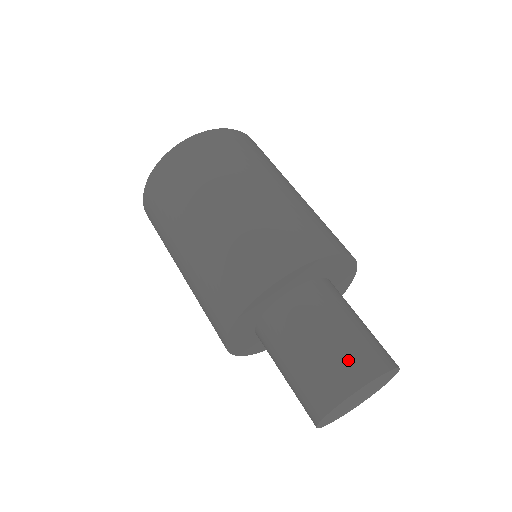
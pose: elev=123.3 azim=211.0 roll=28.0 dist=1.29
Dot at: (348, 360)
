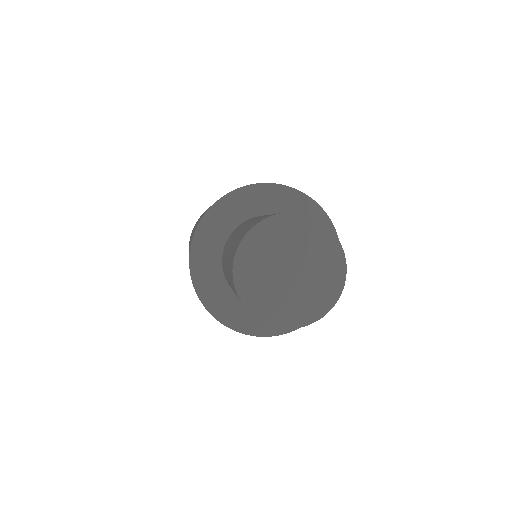
Dot at: occluded
